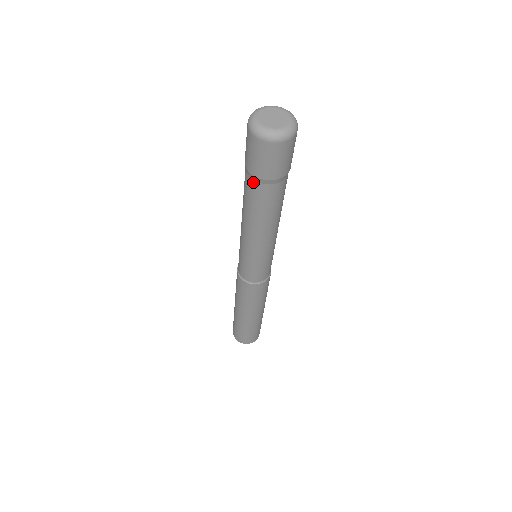
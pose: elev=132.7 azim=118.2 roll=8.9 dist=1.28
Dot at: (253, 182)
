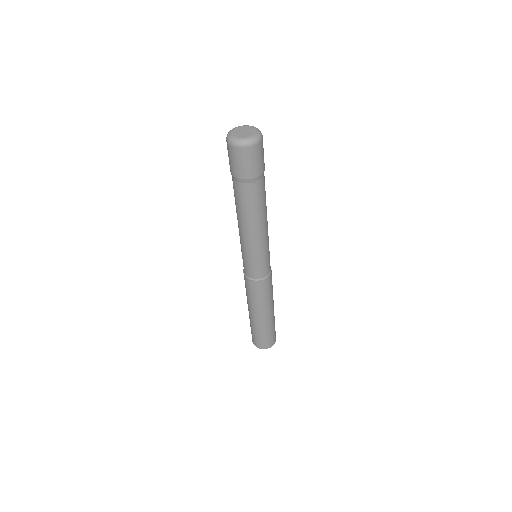
Dot at: (234, 181)
